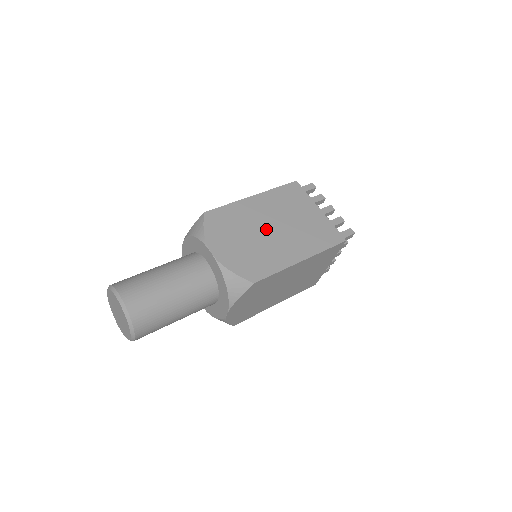
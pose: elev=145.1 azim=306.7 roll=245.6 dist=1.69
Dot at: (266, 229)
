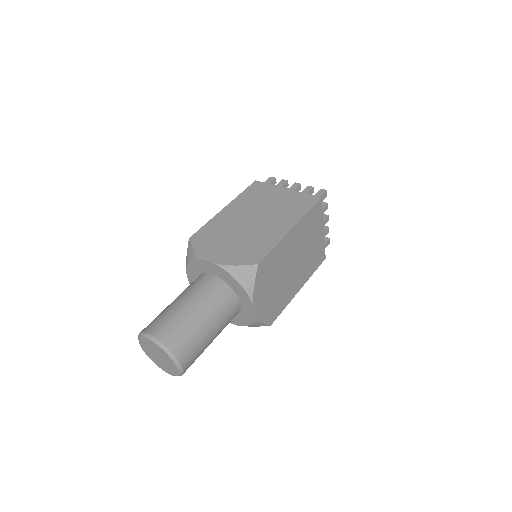
Dot at: (248, 223)
